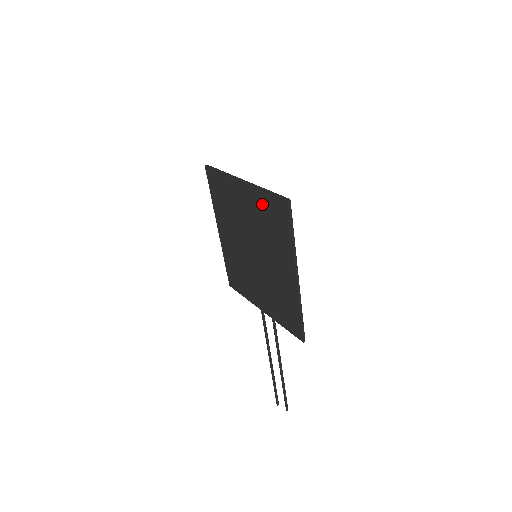
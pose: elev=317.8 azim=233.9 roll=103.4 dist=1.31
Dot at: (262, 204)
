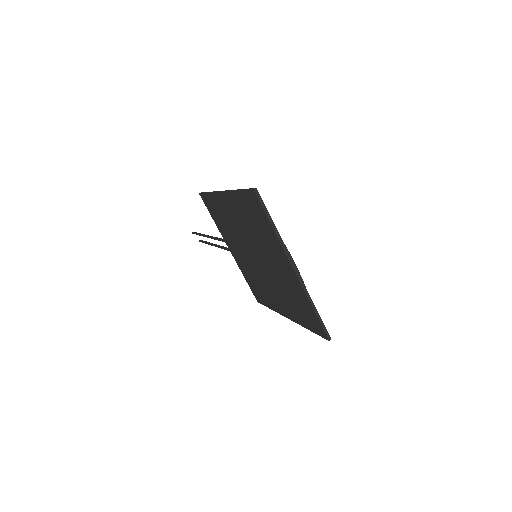
Dot at: (301, 298)
